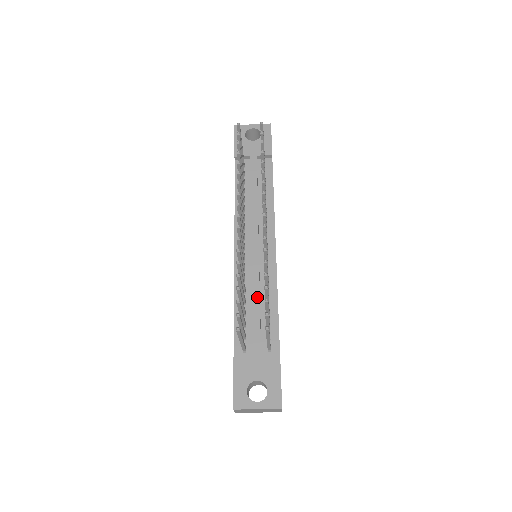
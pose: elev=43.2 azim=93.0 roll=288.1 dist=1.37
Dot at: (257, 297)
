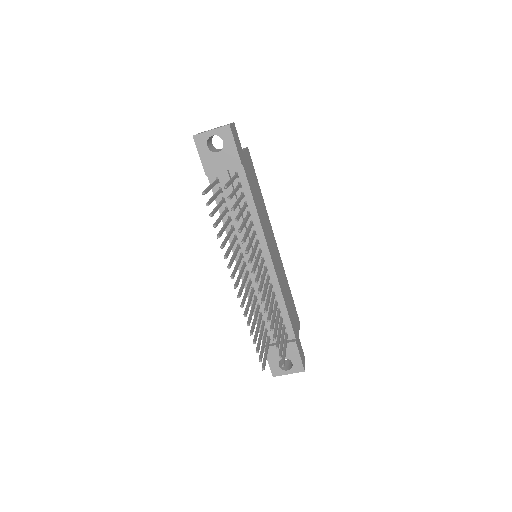
Dot at: occluded
